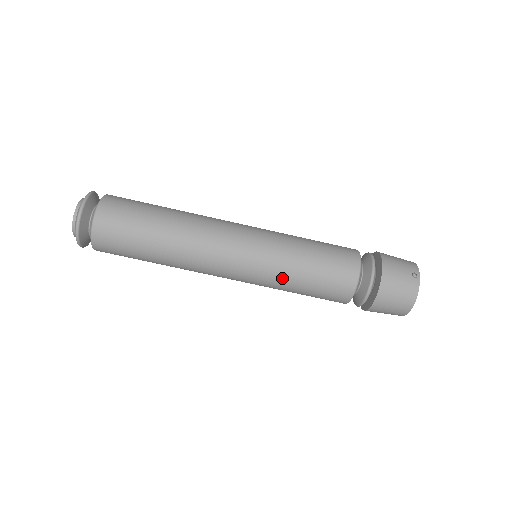
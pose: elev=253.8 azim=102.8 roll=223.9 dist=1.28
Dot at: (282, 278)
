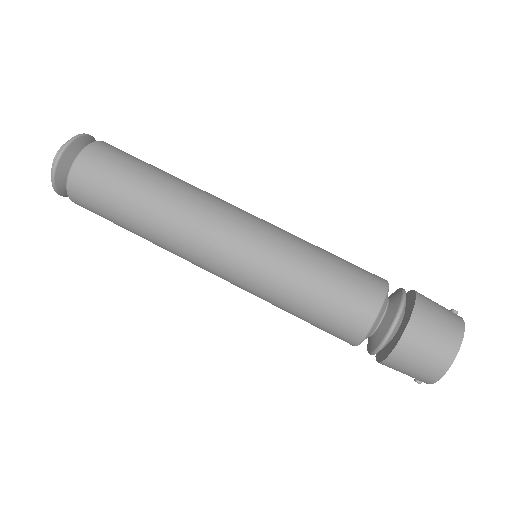
Dot at: (293, 257)
